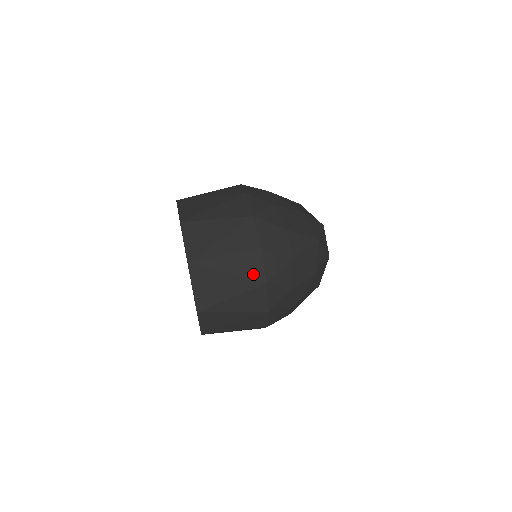
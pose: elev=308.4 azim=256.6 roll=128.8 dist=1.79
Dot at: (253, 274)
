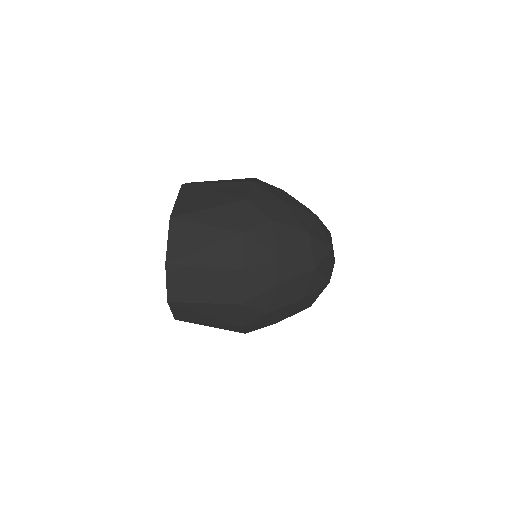
Dot at: (237, 194)
